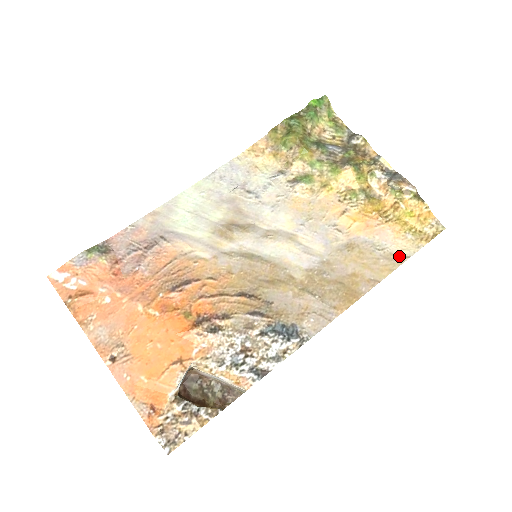
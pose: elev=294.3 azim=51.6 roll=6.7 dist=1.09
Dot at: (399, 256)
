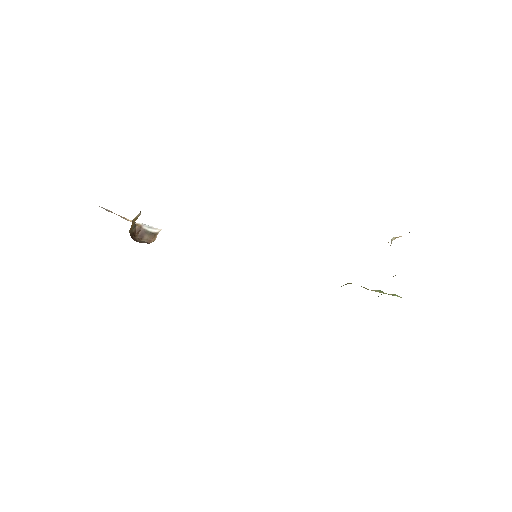
Dot at: occluded
